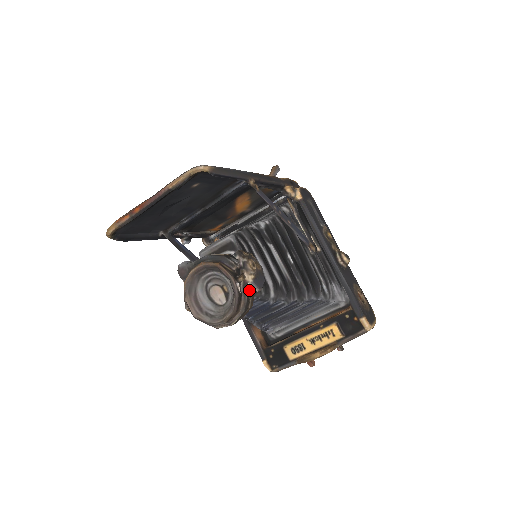
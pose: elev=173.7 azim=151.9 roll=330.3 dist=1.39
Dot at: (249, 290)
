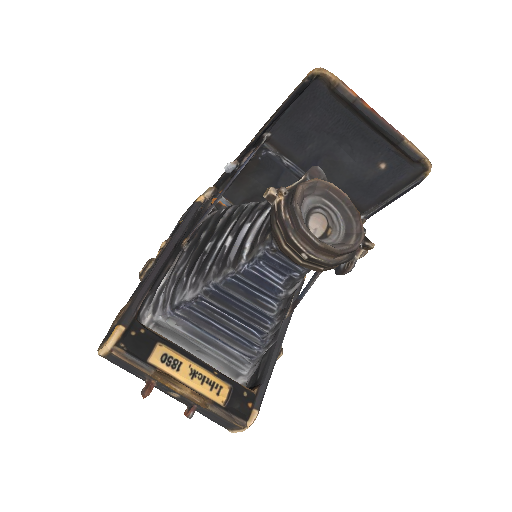
Dot at: (350, 260)
